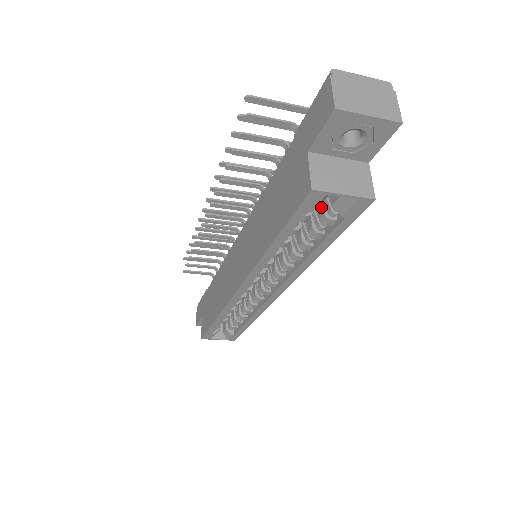
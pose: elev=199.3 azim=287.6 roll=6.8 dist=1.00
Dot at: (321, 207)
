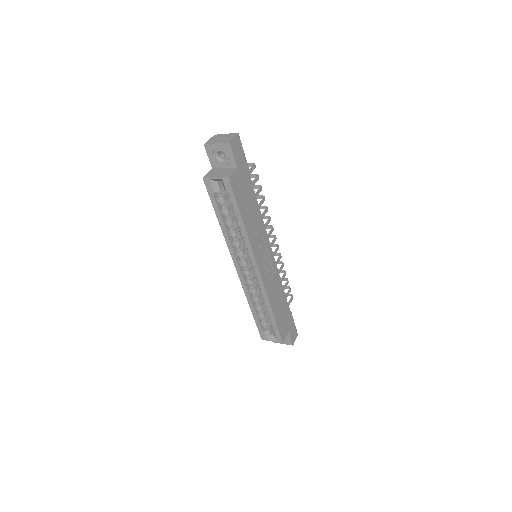
Dot at: occluded
